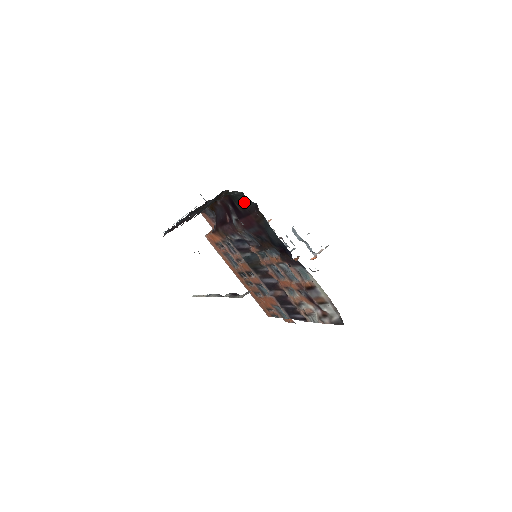
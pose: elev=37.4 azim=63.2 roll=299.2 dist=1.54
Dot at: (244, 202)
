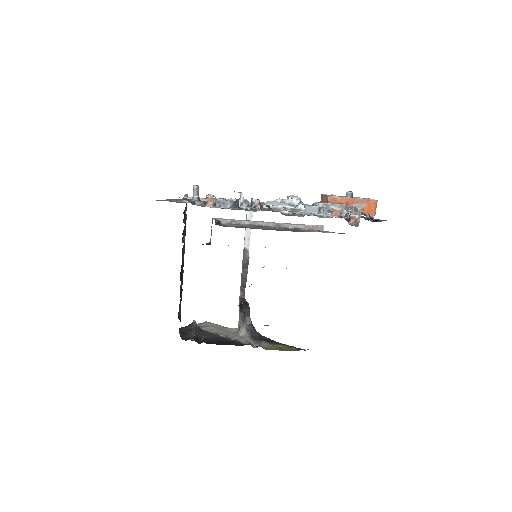
Dot at: occluded
